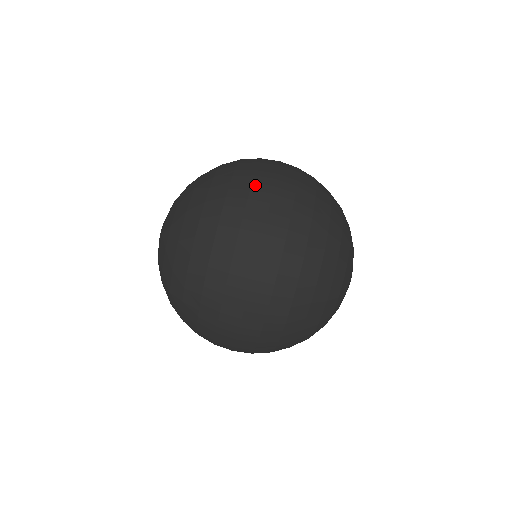
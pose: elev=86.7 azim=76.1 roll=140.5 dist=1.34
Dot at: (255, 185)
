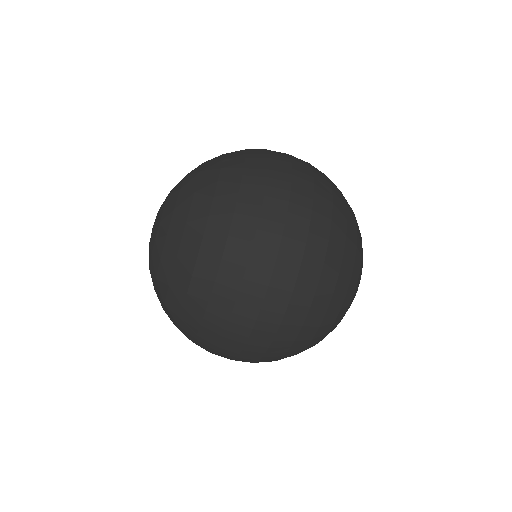
Dot at: (271, 151)
